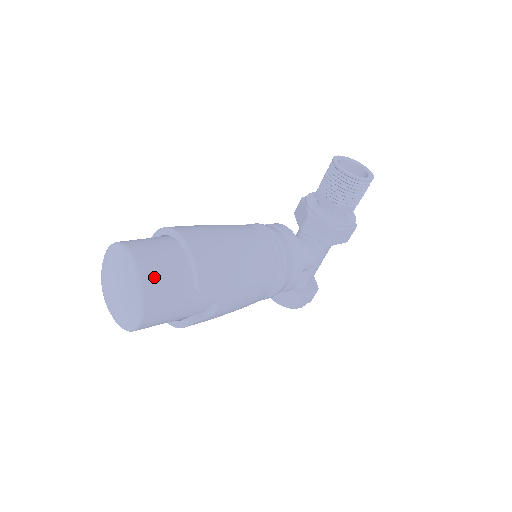
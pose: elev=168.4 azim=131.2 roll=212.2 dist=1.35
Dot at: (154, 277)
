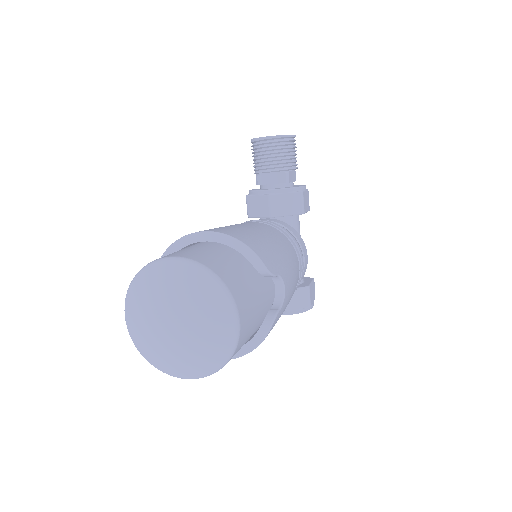
Dot at: (216, 265)
